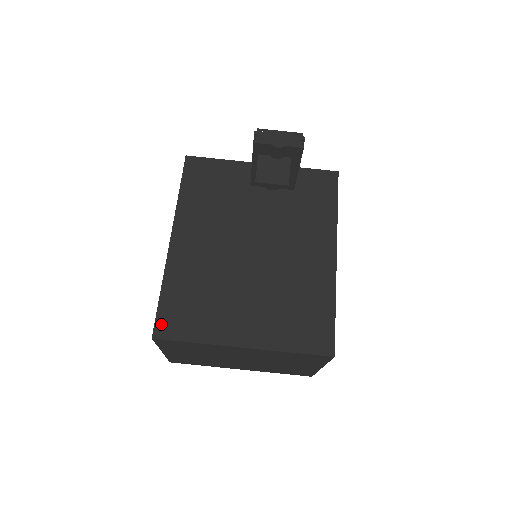
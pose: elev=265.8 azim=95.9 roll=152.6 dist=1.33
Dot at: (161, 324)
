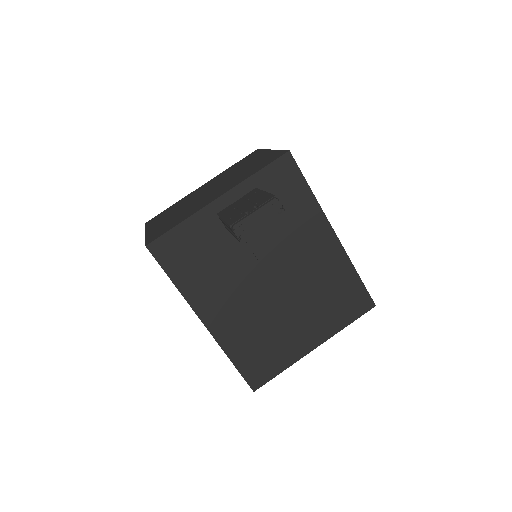
Dot at: (252, 380)
